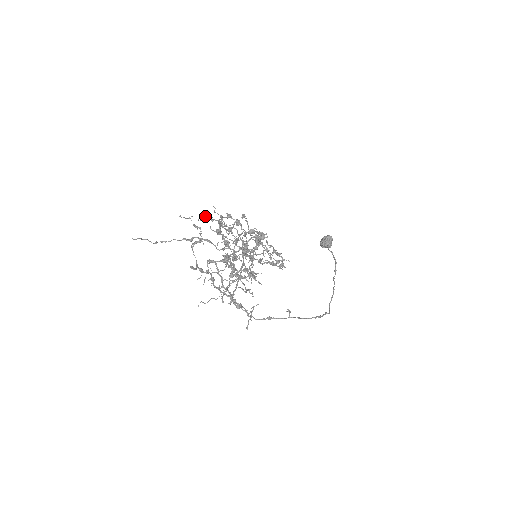
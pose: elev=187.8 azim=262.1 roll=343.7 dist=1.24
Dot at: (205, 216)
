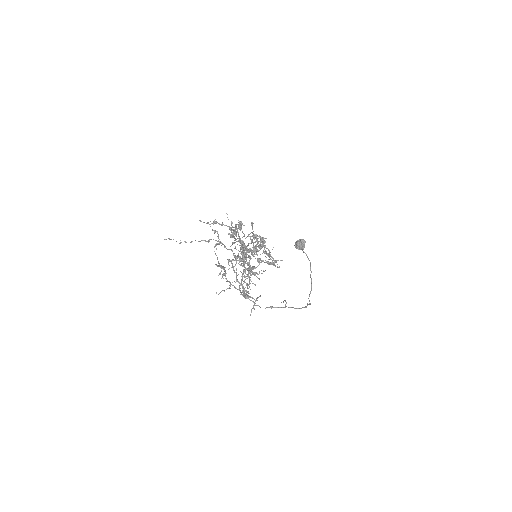
Dot at: (216, 221)
